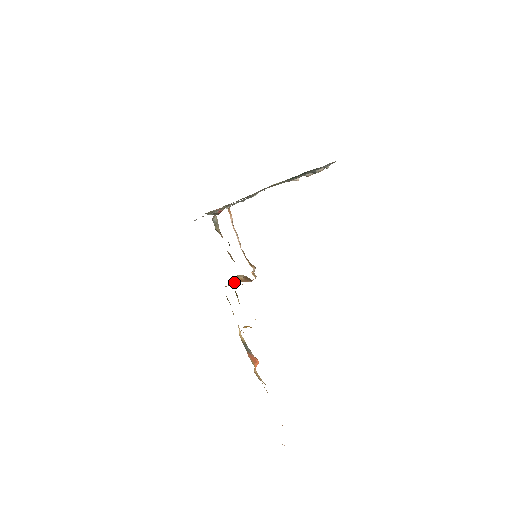
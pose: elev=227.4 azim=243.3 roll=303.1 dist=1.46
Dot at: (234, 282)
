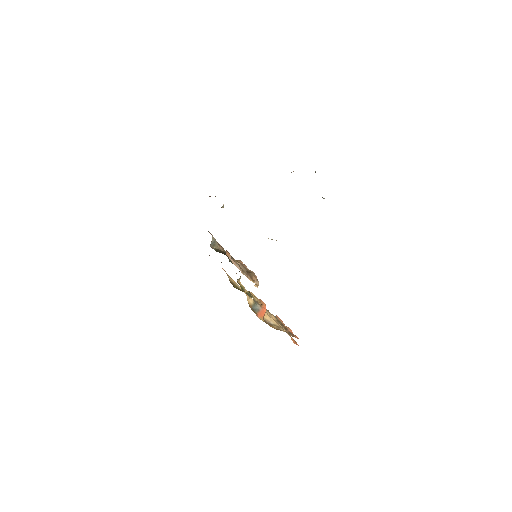
Dot at: (239, 280)
